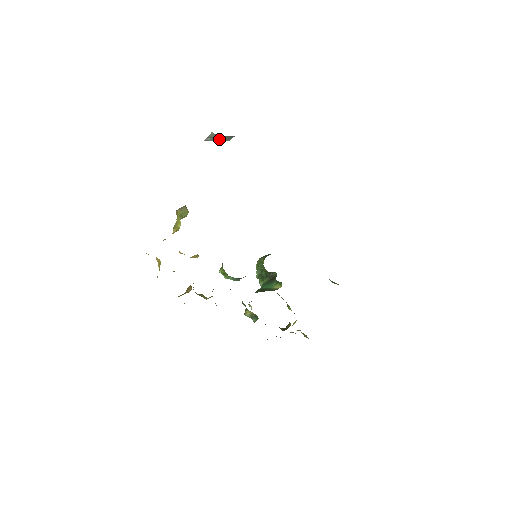
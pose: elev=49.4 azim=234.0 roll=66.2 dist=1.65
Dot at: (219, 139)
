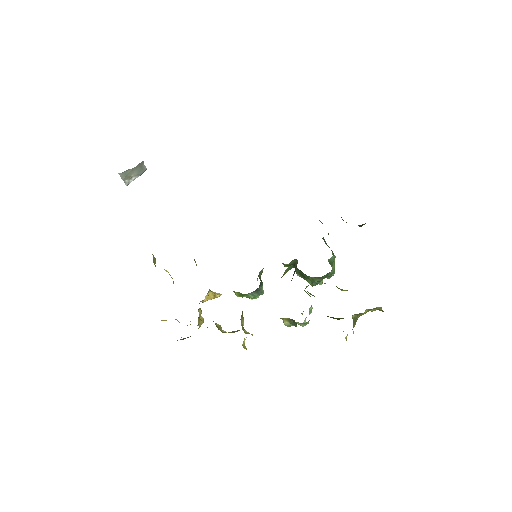
Dot at: (136, 174)
